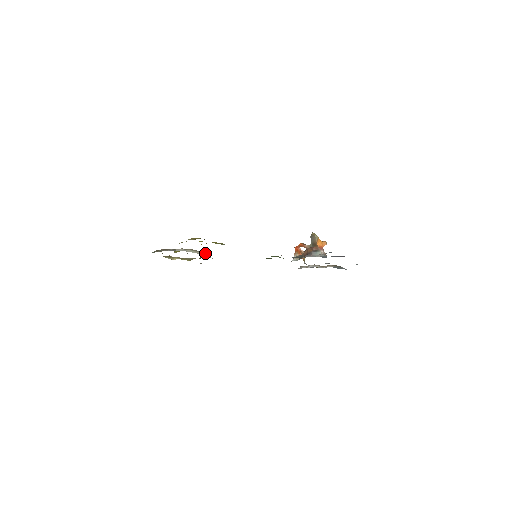
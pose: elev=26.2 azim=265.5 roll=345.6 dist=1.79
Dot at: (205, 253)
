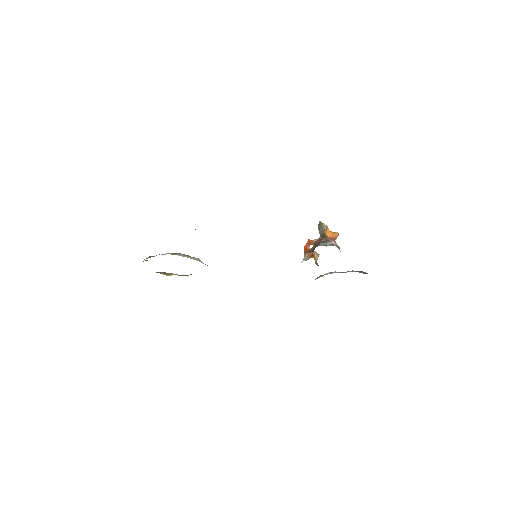
Dot at: (199, 259)
